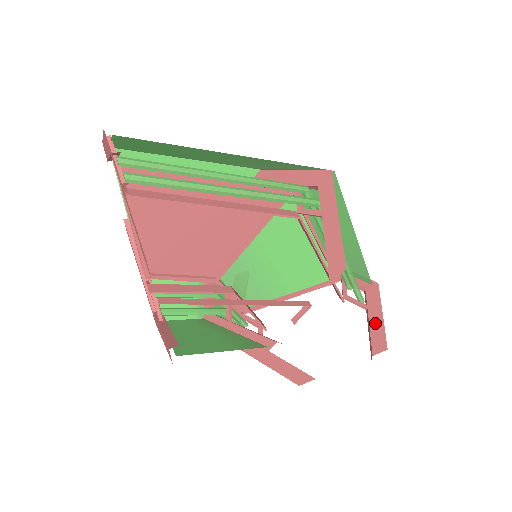
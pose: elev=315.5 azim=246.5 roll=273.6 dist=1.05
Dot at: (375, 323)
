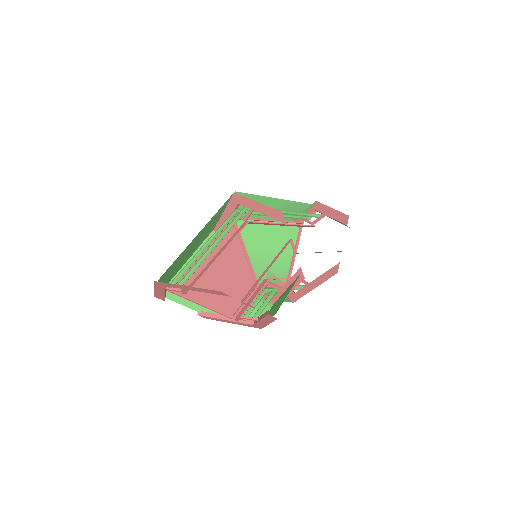
Dot at: (334, 215)
